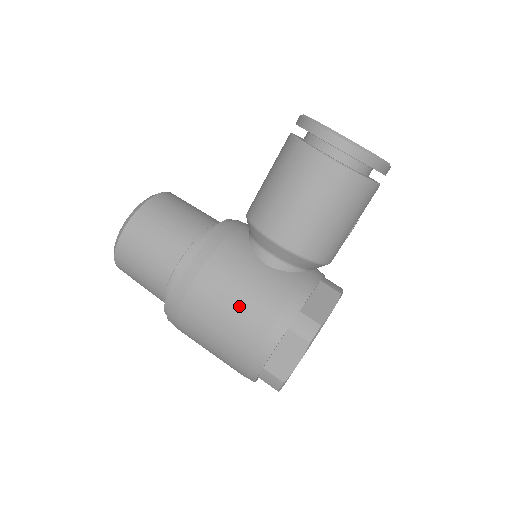
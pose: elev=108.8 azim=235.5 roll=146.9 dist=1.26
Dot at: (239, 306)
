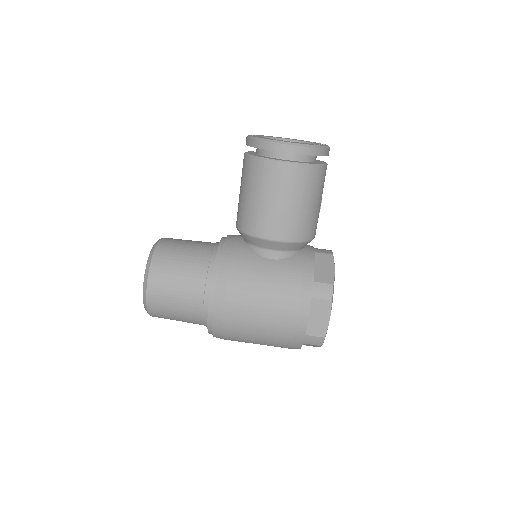
Dot at: (269, 299)
